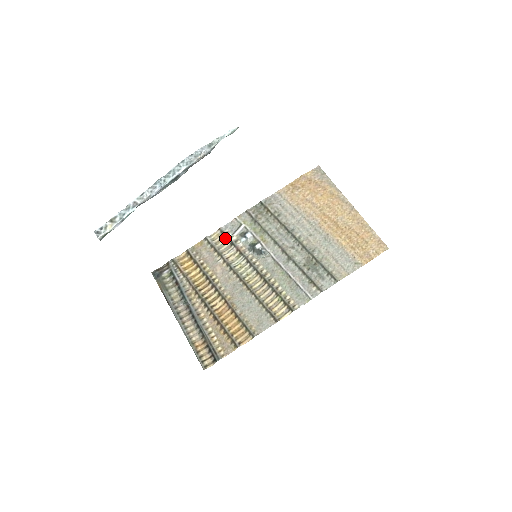
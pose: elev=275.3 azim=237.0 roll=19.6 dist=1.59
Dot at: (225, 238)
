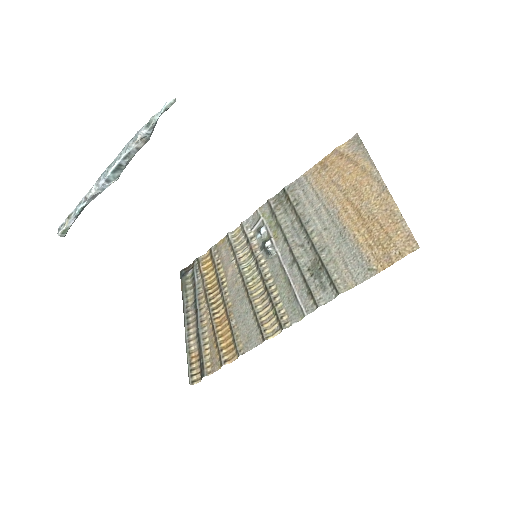
Dot at: (244, 234)
